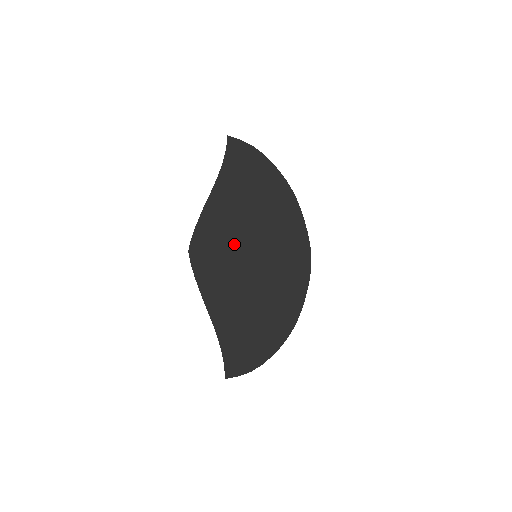
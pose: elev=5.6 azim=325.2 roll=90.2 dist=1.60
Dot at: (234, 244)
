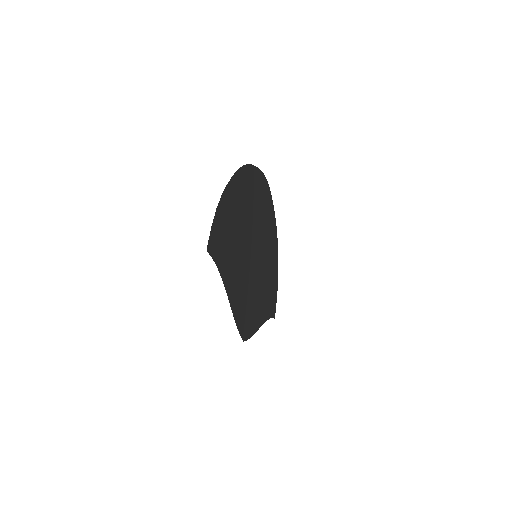
Dot at: (249, 282)
